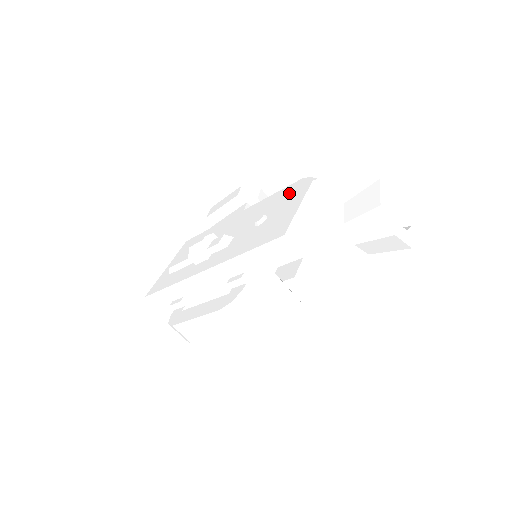
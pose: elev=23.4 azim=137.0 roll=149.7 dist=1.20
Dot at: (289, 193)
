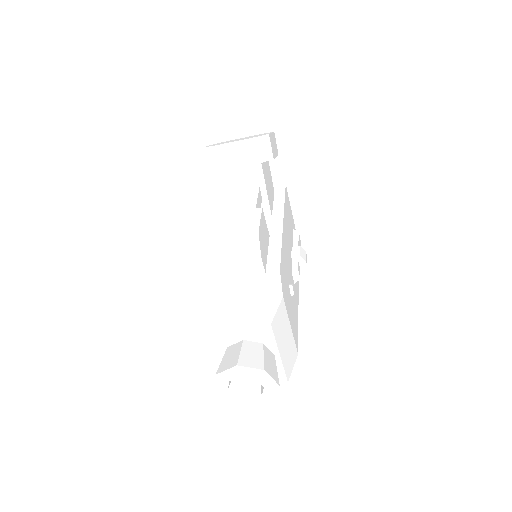
Dot at: occluded
